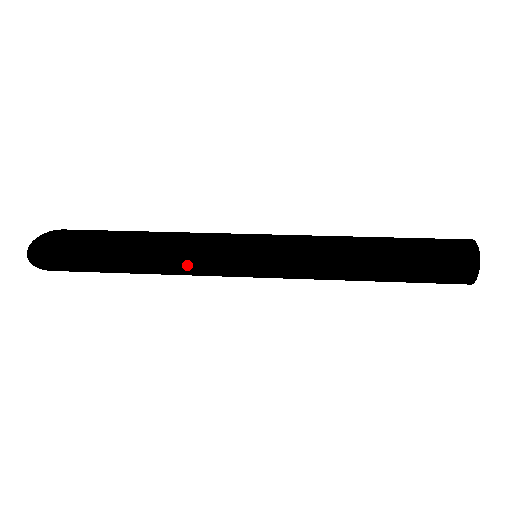
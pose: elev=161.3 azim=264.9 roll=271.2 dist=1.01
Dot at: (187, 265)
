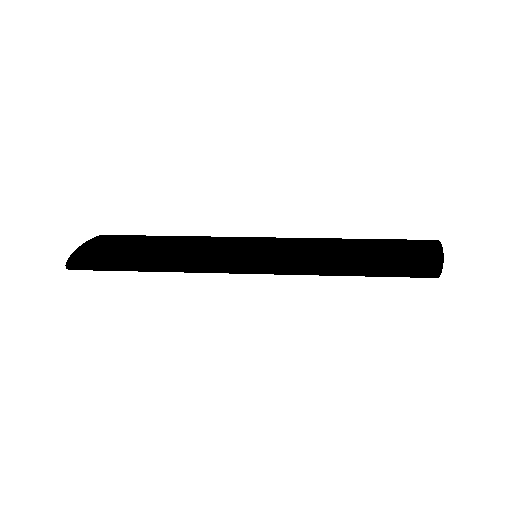
Dot at: occluded
